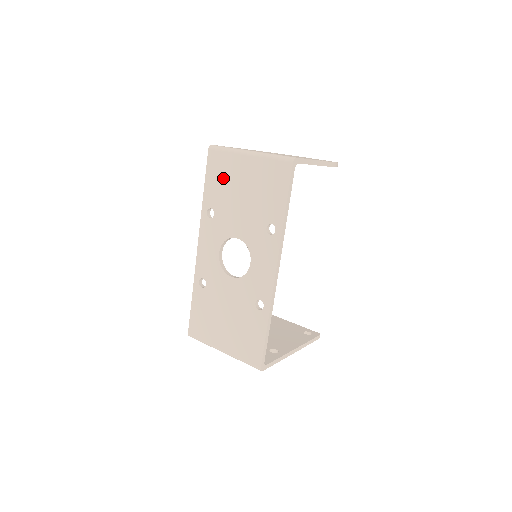
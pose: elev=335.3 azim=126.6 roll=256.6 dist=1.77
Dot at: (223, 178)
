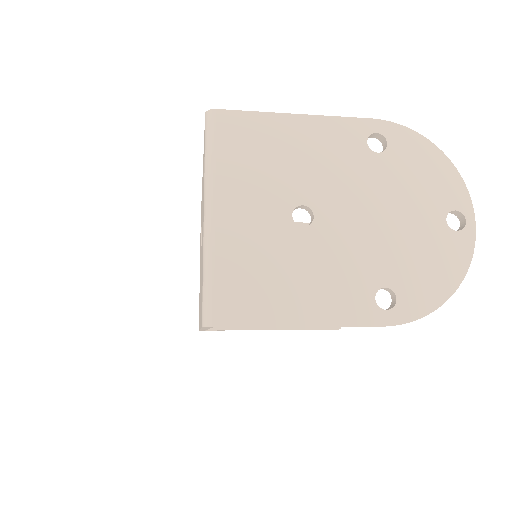
Dot at: (203, 179)
